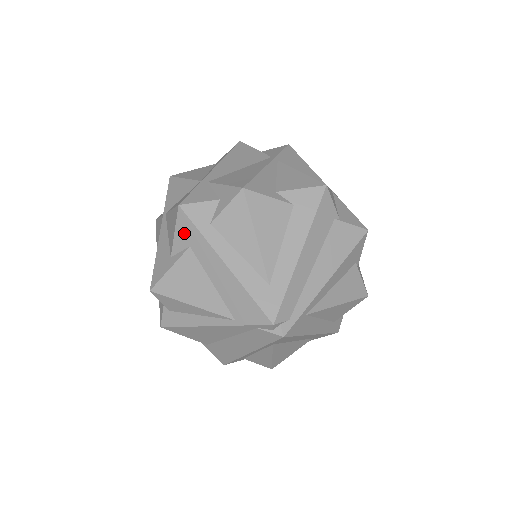
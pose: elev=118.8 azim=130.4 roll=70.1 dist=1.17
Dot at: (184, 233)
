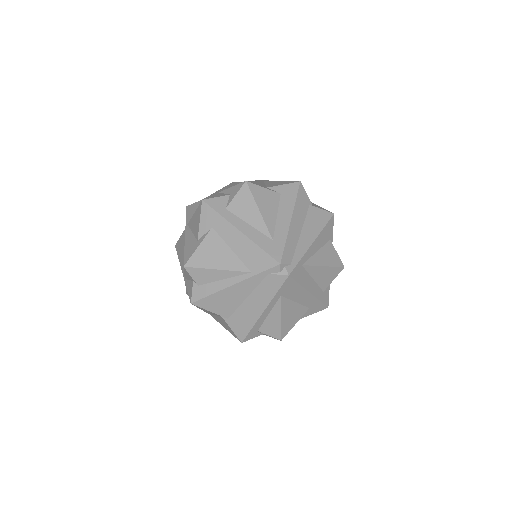
Dot at: (207, 219)
